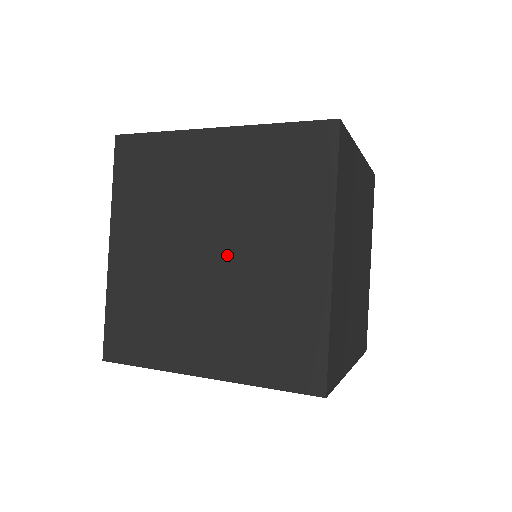
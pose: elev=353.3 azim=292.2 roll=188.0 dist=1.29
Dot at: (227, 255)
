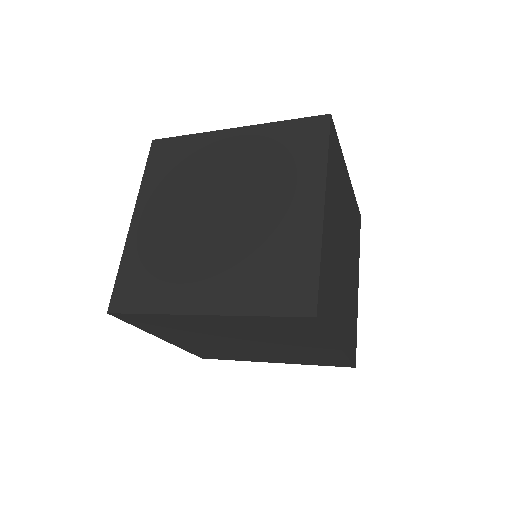
Dot at: (235, 213)
